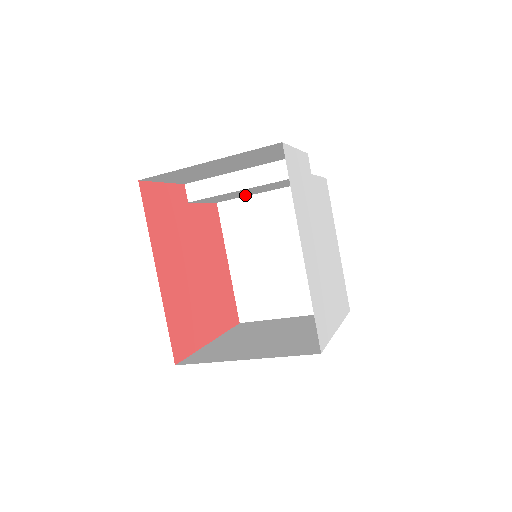
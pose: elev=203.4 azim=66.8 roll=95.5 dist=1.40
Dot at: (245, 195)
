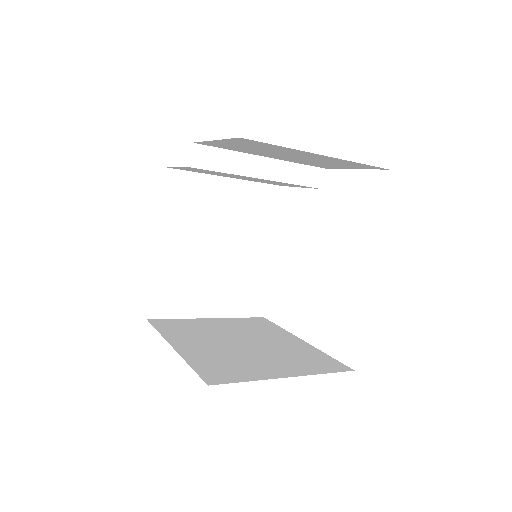
Dot at: (207, 173)
